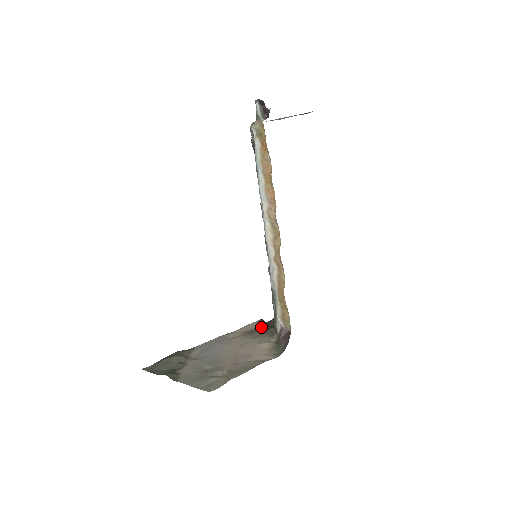
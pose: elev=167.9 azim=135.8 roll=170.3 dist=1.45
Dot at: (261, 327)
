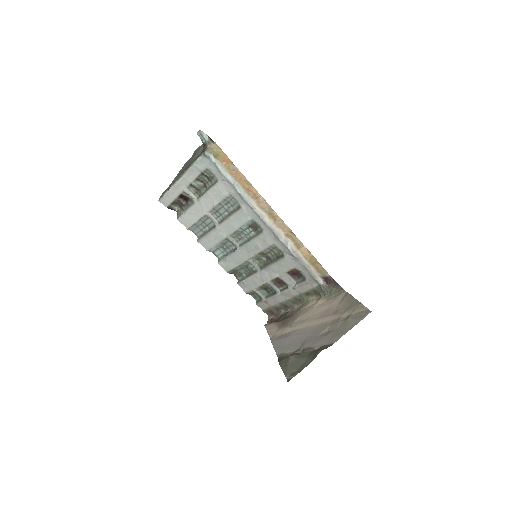
Dot at: (279, 321)
